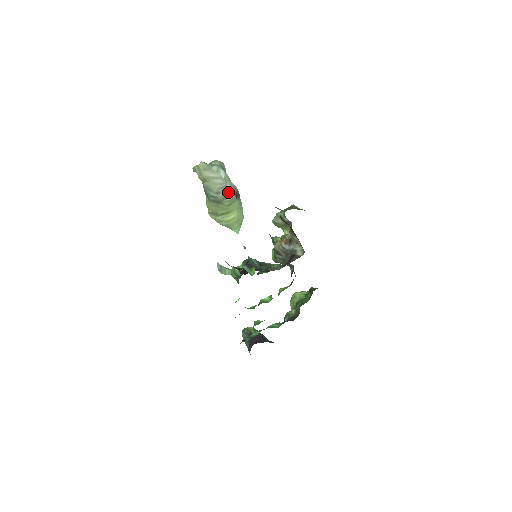
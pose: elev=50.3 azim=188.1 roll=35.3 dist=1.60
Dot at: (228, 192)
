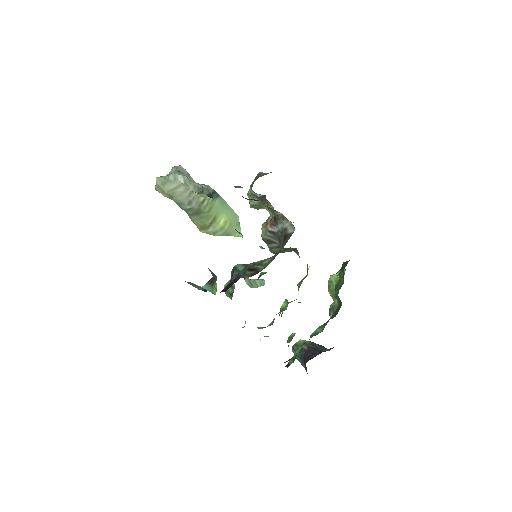
Dot at: (198, 196)
